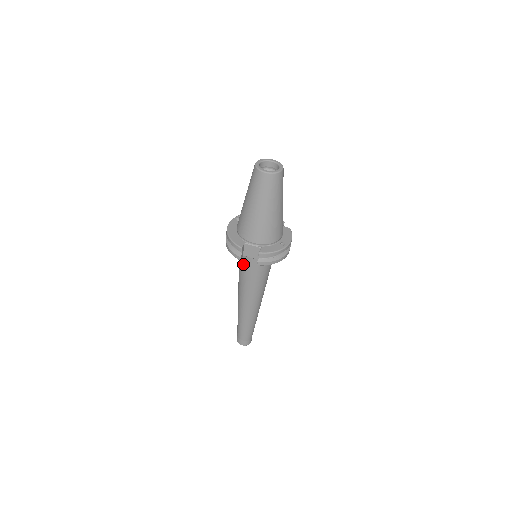
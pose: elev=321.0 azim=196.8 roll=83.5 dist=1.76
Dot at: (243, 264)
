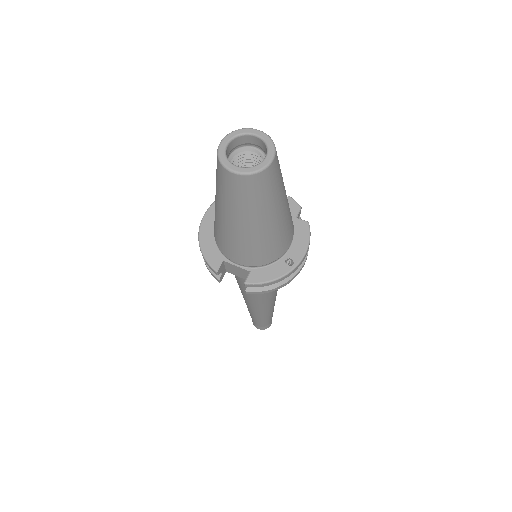
Dot at: occluded
